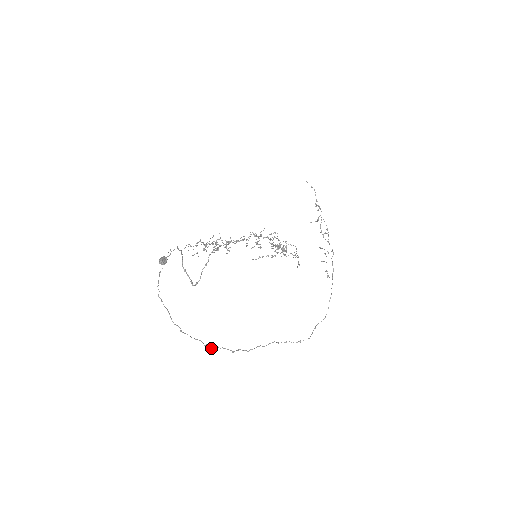
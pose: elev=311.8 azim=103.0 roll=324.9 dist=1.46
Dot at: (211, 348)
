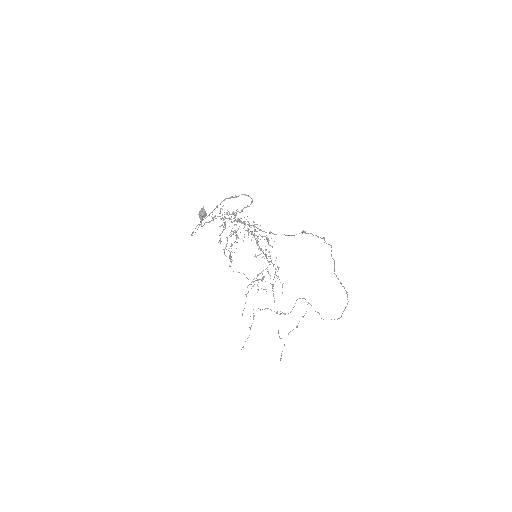
Dot at: (308, 233)
